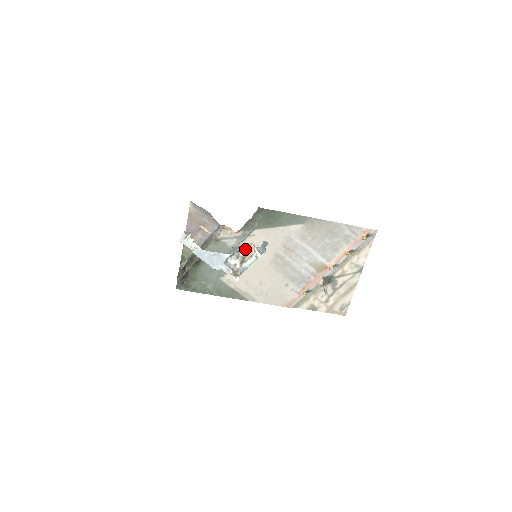
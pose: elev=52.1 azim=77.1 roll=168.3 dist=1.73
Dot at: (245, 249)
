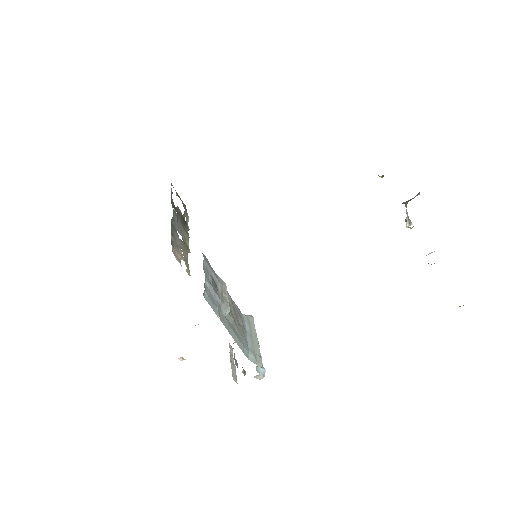
Dot at: (244, 373)
